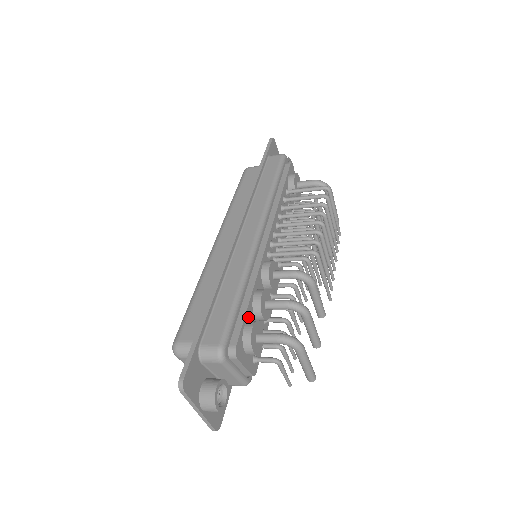
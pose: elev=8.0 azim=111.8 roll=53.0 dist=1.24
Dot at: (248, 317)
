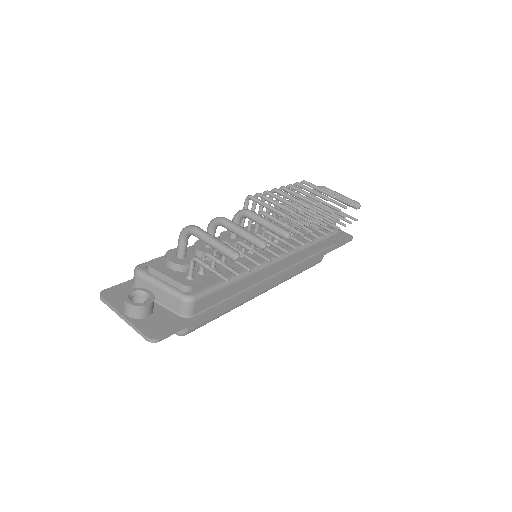
Dot at: occluded
